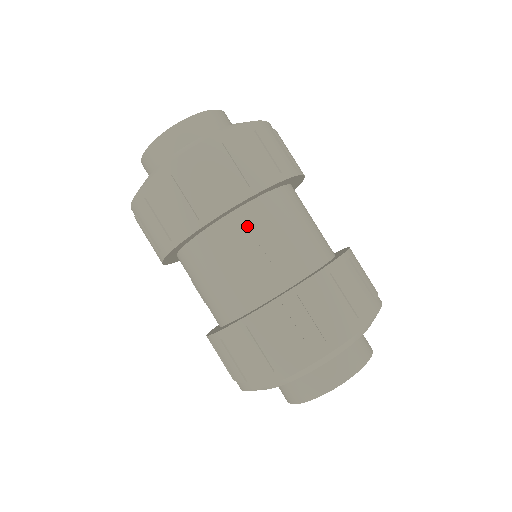
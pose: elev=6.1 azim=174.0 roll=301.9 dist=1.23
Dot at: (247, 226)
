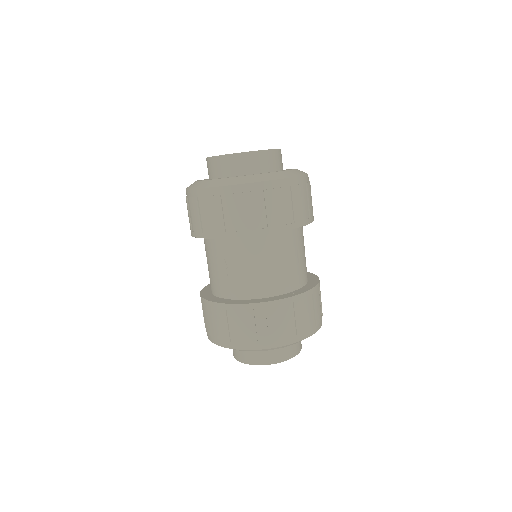
Dot at: (296, 239)
